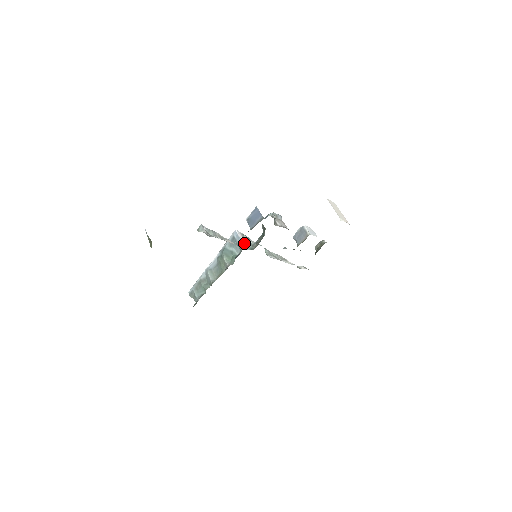
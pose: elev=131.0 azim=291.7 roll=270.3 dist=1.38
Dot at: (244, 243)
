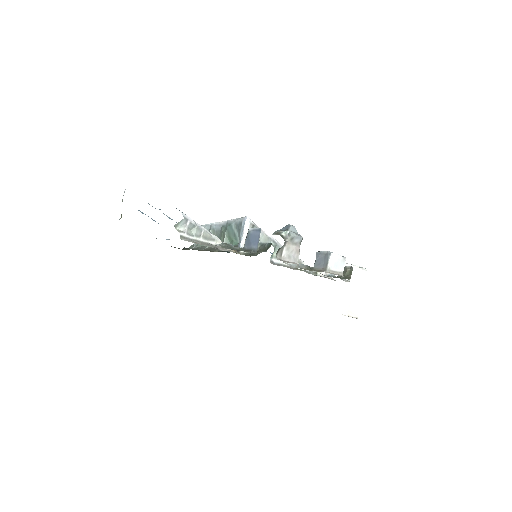
Dot at: occluded
